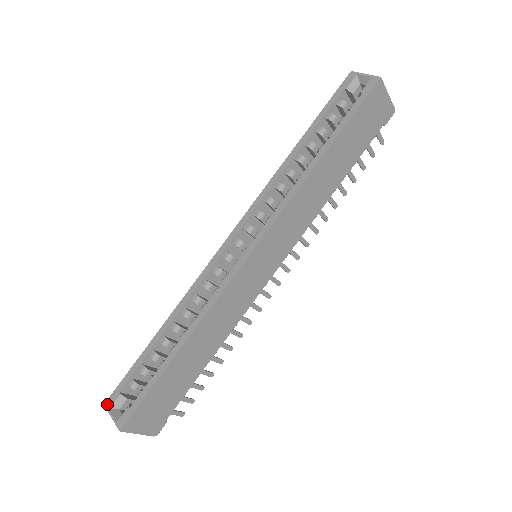
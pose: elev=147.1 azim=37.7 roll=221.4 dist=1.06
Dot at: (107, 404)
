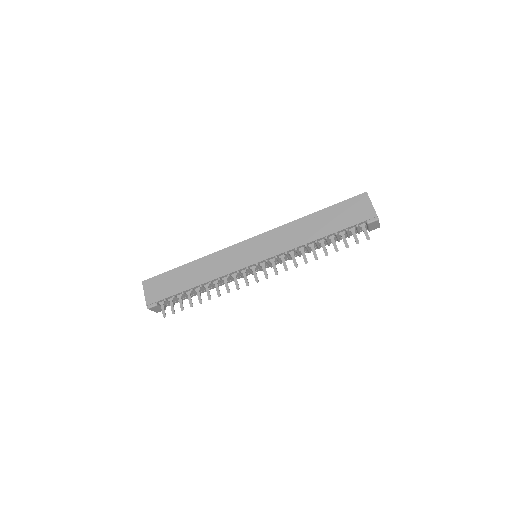
Dot at: occluded
